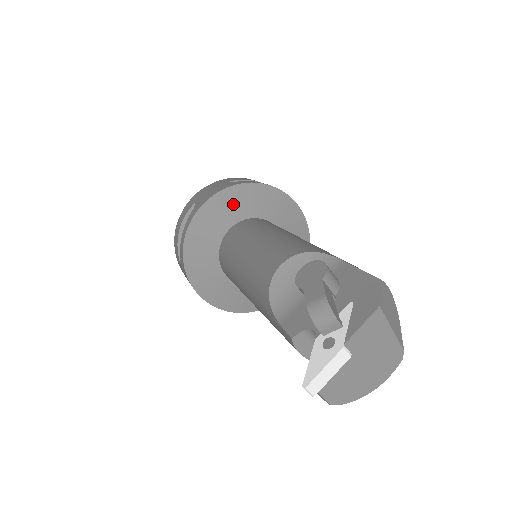
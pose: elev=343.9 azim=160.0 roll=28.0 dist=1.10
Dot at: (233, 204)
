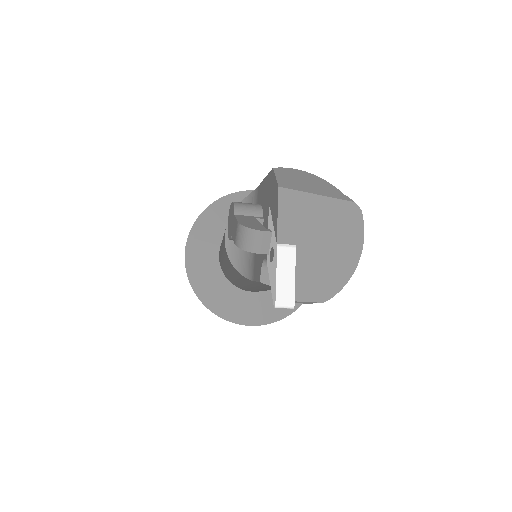
Dot at: (205, 236)
